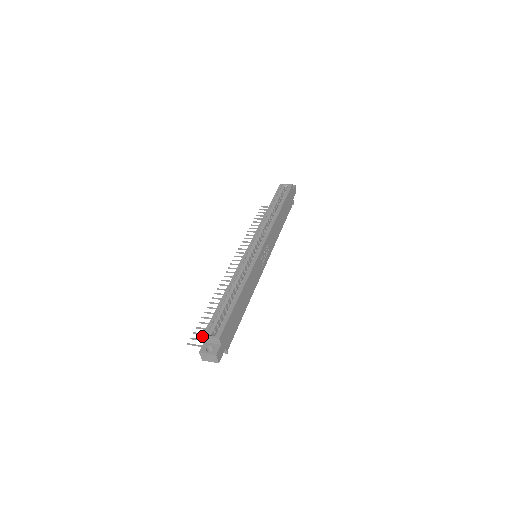
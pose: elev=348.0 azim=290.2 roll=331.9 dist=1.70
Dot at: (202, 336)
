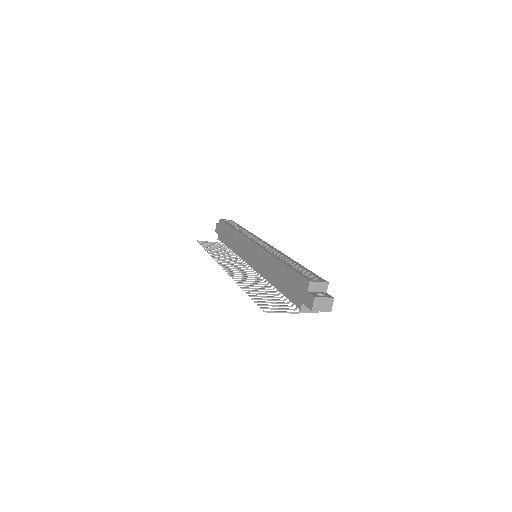
Dot at: (310, 281)
